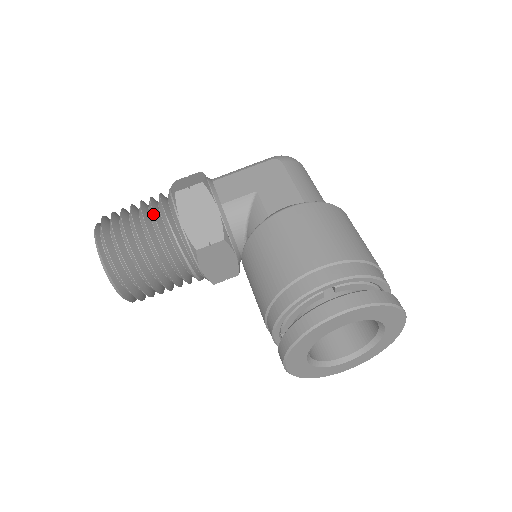
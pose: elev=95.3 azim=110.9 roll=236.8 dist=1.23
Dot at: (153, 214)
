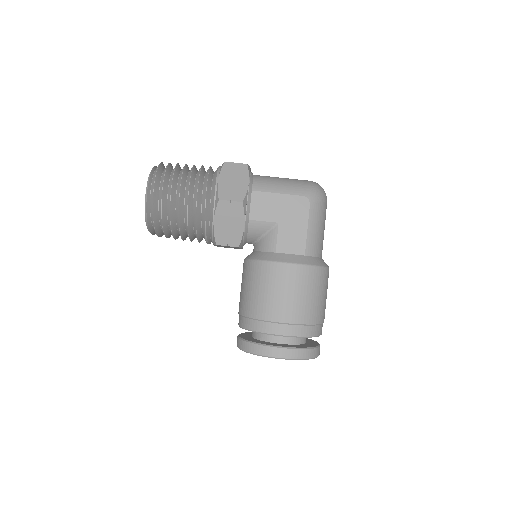
Dot at: (196, 204)
